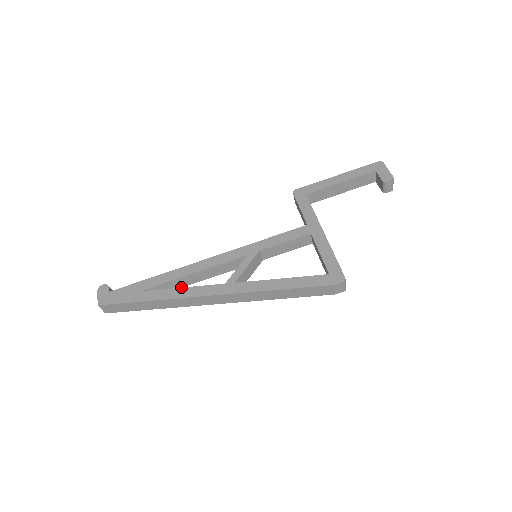
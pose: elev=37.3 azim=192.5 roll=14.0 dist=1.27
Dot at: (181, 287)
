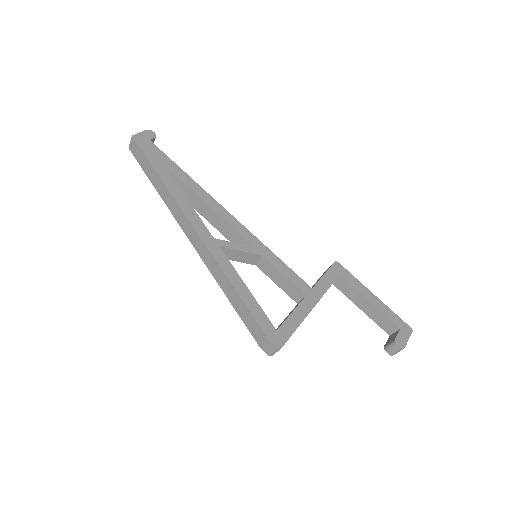
Dot at: occluded
